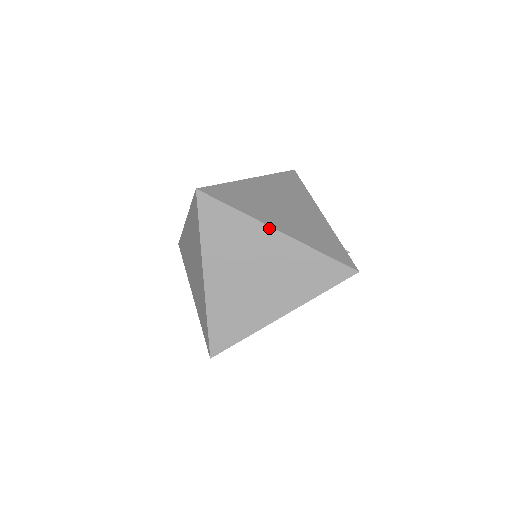
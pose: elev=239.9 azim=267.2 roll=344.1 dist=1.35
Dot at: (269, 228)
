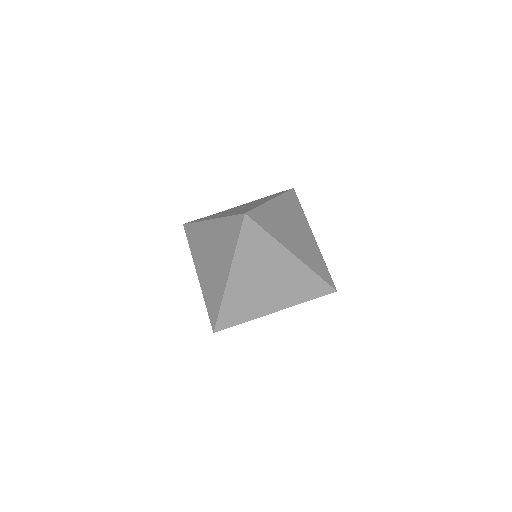
Dot at: (288, 251)
